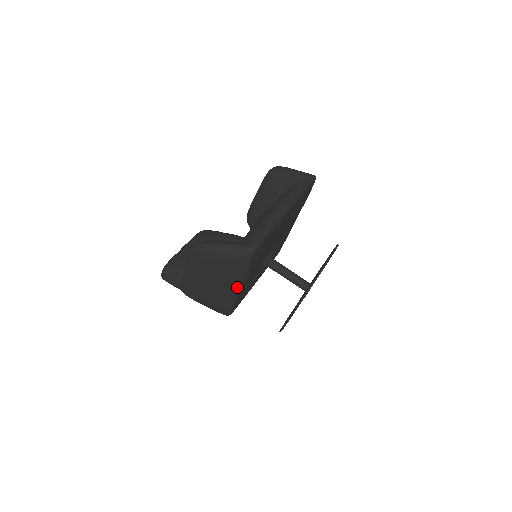
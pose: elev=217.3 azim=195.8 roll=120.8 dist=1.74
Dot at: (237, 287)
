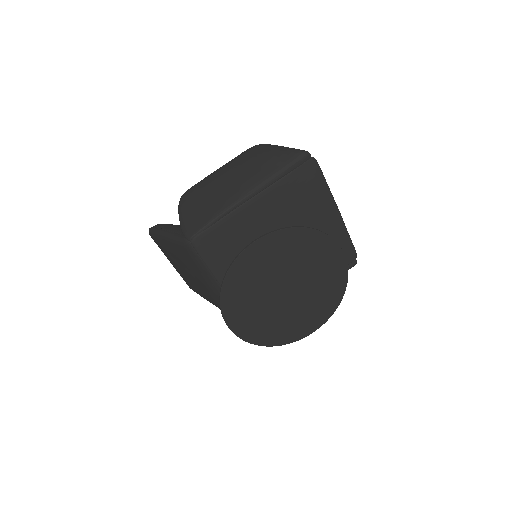
Dot at: (251, 189)
